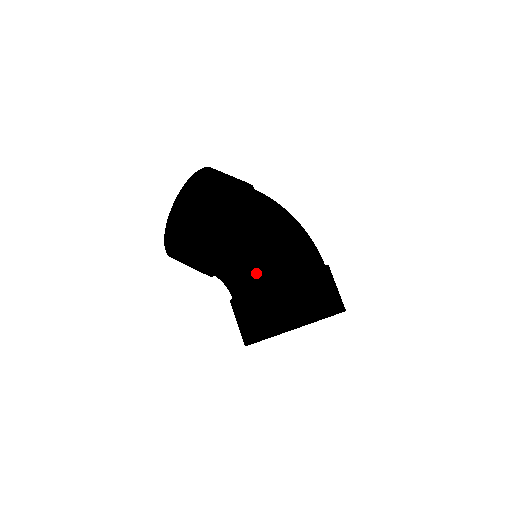
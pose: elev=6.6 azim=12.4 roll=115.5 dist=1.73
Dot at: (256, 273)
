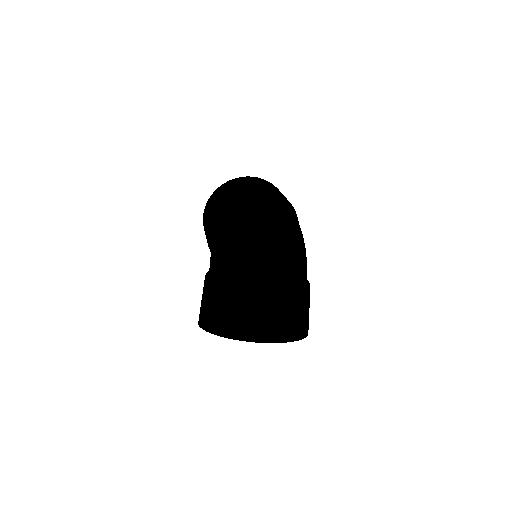
Dot at: occluded
